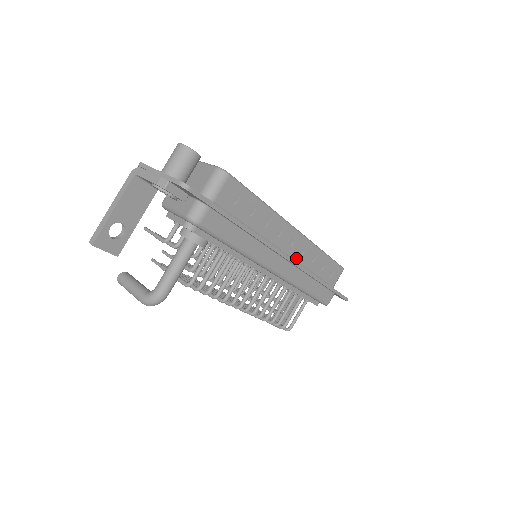
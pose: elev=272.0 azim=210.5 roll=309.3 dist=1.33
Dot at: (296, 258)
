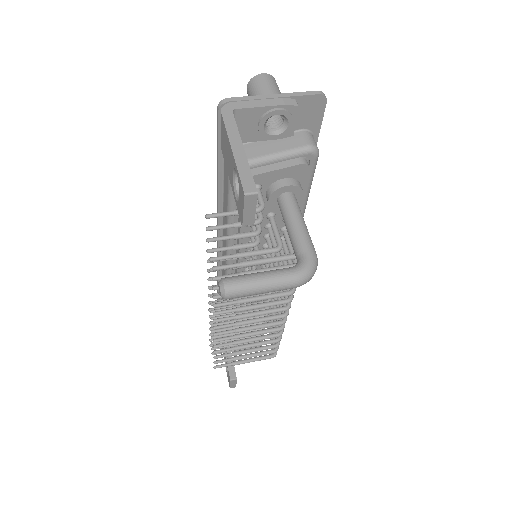
Dot at: occluded
